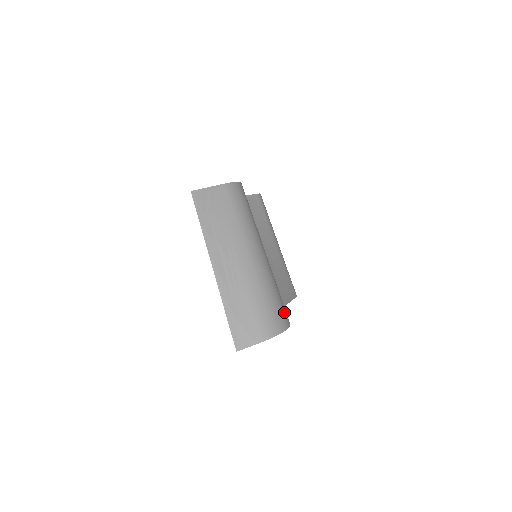
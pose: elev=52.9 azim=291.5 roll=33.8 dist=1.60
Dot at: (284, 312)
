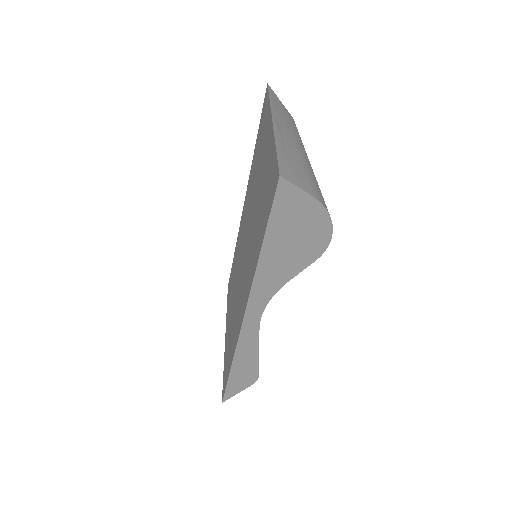
Dot at: occluded
